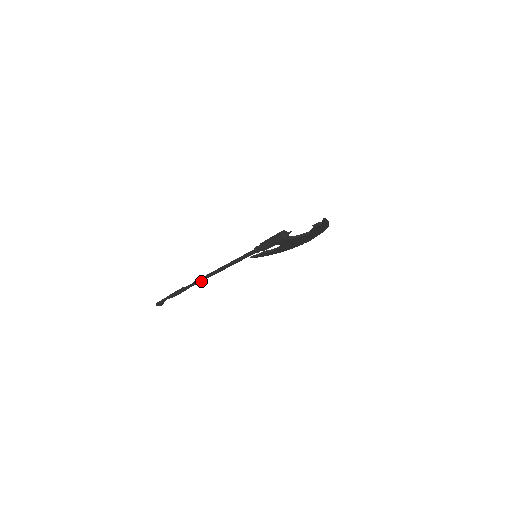
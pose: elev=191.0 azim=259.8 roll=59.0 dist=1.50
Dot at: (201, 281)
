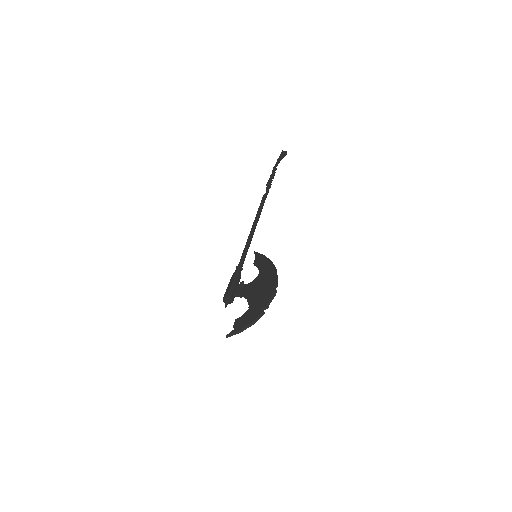
Dot at: (262, 206)
